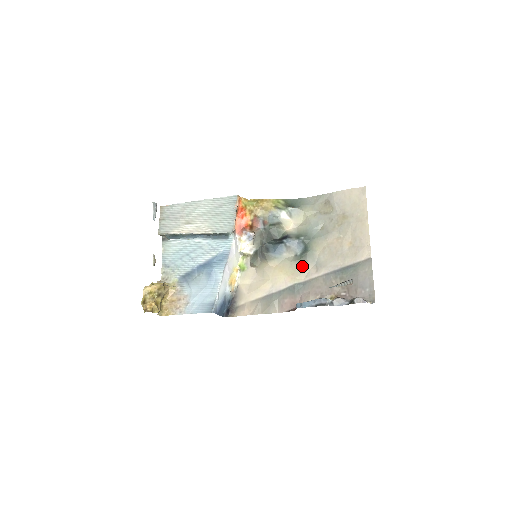
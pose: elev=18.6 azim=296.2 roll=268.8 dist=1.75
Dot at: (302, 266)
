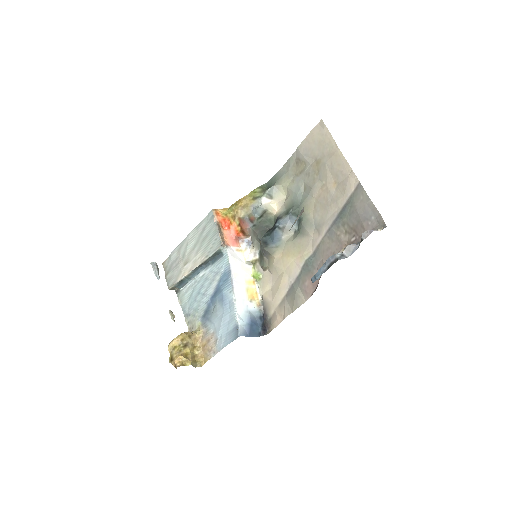
Dot at: (304, 238)
